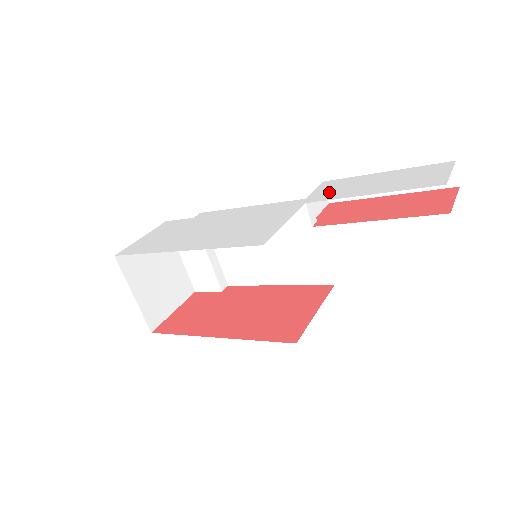
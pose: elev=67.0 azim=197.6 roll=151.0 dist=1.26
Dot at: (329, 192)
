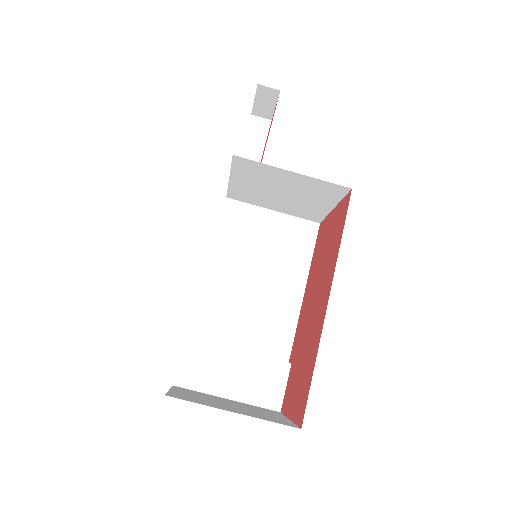
Dot at: occluded
